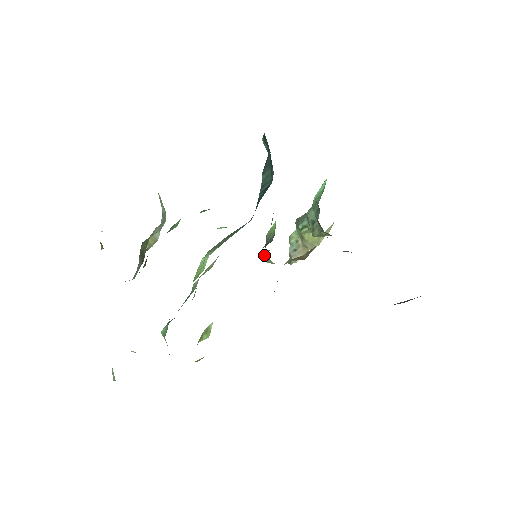
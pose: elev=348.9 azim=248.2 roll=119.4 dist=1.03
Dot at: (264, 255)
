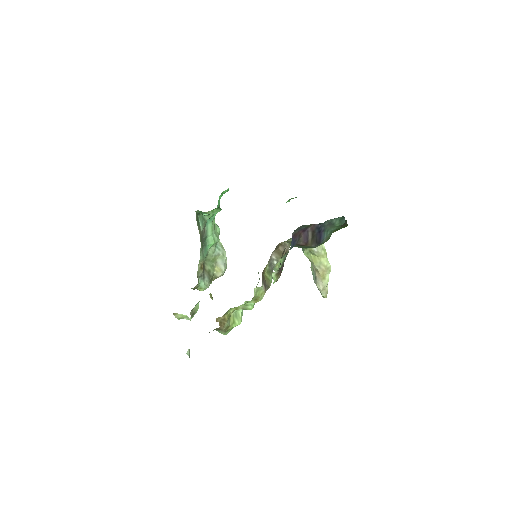
Dot at: occluded
